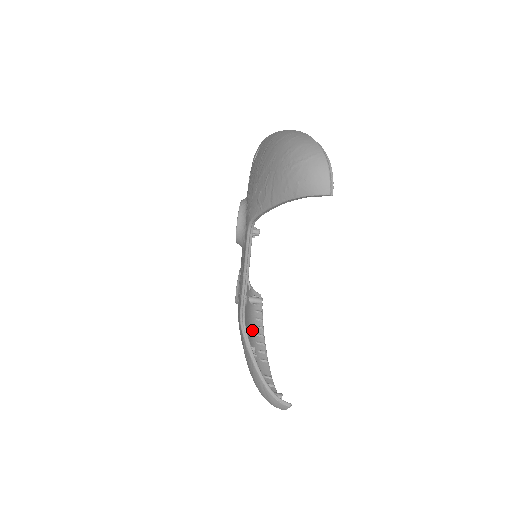
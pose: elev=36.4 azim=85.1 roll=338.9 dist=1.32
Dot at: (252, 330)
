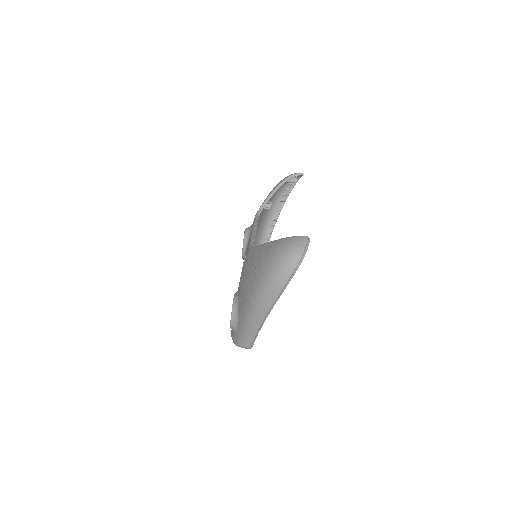
Dot at: occluded
